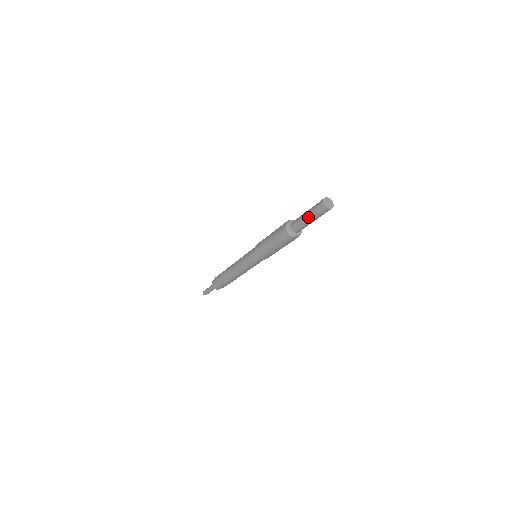
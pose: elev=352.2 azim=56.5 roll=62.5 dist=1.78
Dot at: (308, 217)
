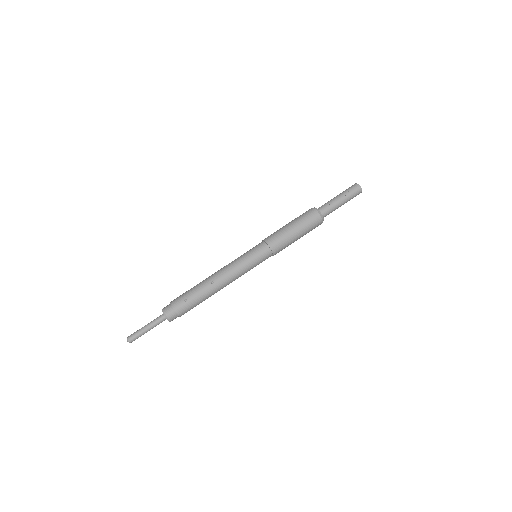
Dot at: (342, 199)
